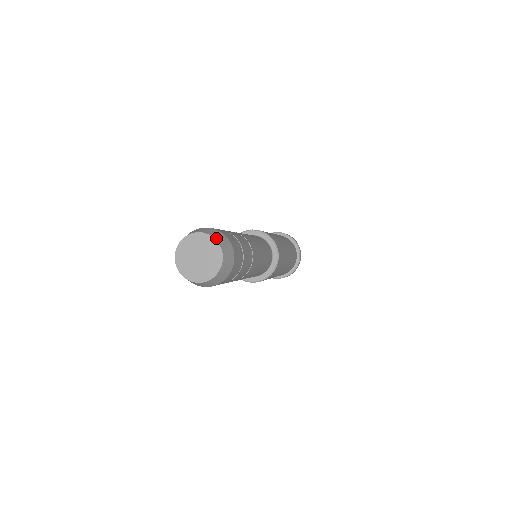
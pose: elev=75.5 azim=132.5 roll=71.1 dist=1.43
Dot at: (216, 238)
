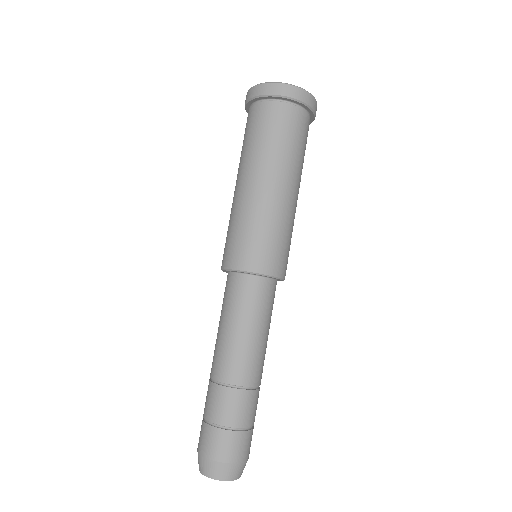
Dot at: occluded
